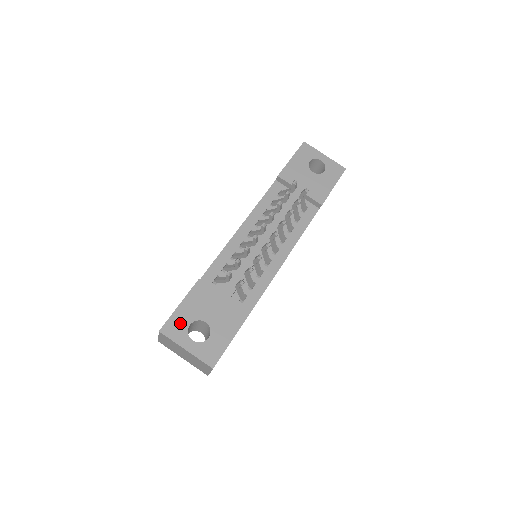
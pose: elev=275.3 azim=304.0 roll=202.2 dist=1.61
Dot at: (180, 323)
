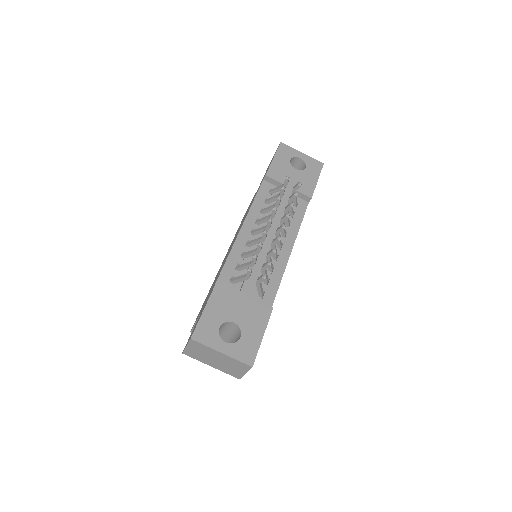
Dot at: (209, 327)
